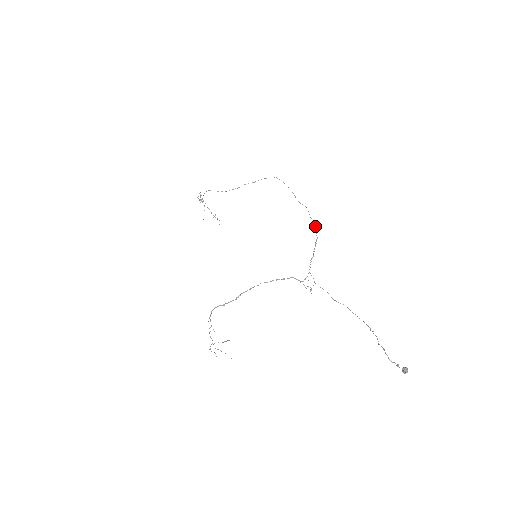
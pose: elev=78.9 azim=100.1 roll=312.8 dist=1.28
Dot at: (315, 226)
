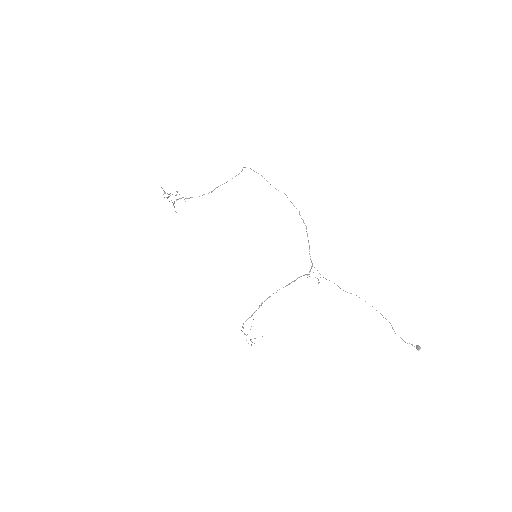
Dot at: (299, 212)
